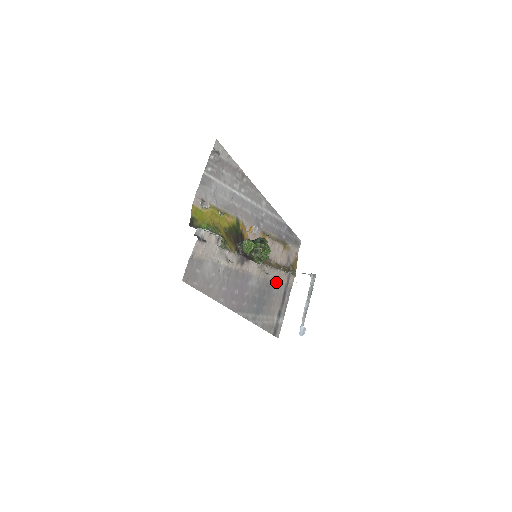
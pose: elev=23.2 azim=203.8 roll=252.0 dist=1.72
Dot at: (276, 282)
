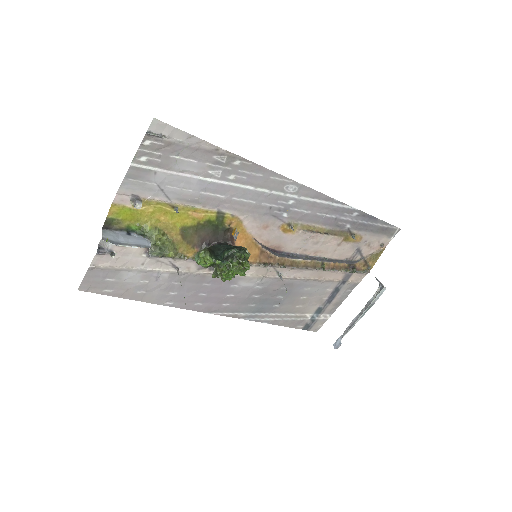
Dot at: (312, 280)
